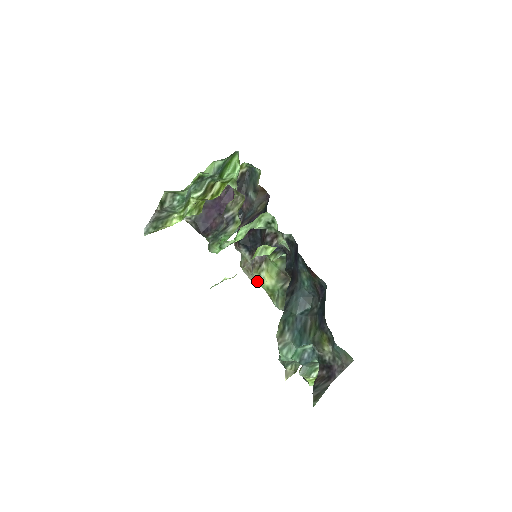
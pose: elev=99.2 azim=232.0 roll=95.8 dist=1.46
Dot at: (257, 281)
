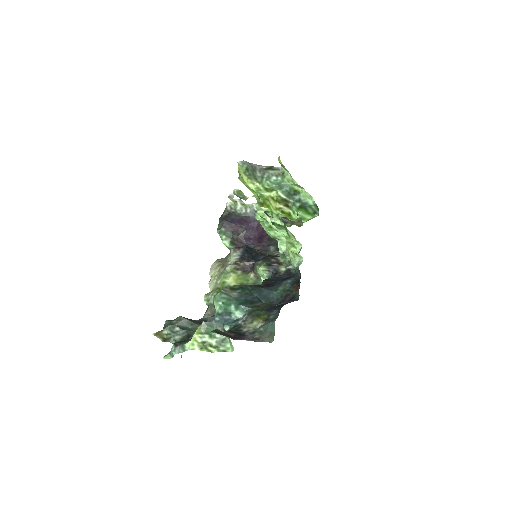
Dot at: (224, 272)
